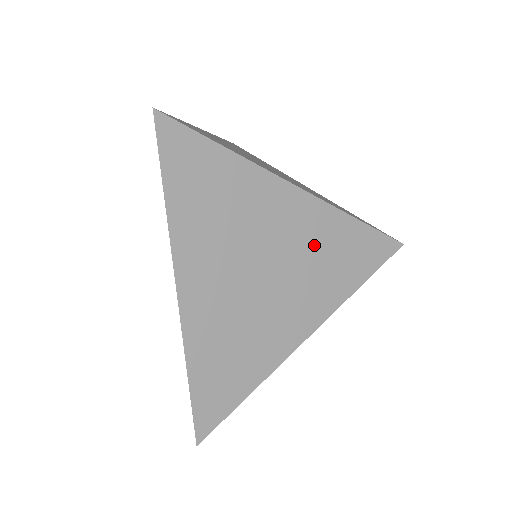
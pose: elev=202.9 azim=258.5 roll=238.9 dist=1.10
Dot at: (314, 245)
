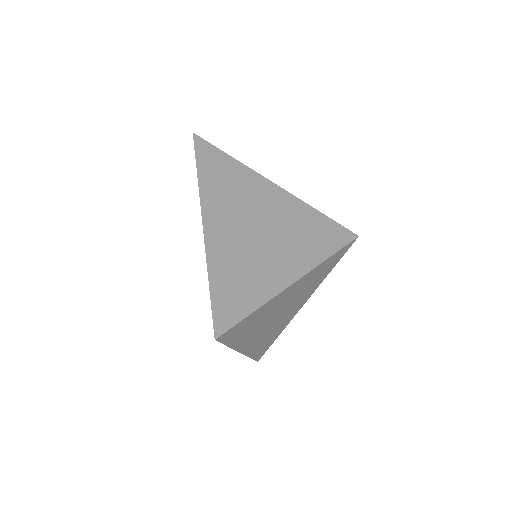
Dot at: (294, 223)
